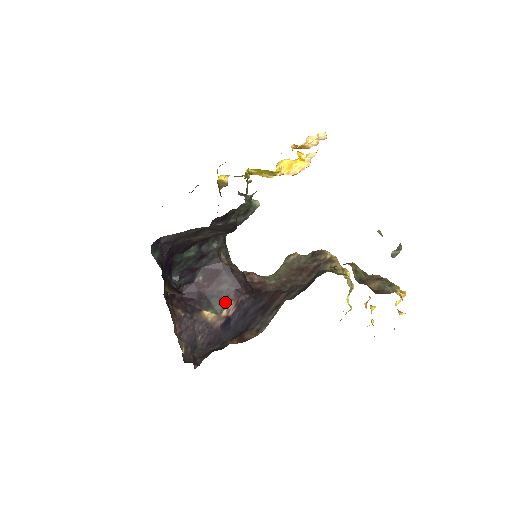
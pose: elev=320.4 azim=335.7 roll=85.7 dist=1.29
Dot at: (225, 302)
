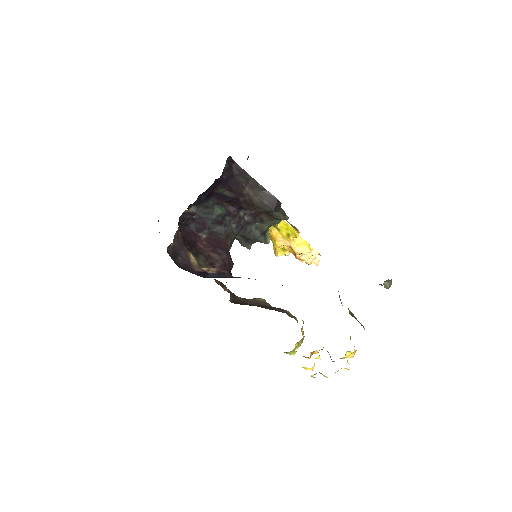
Dot at: (209, 264)
